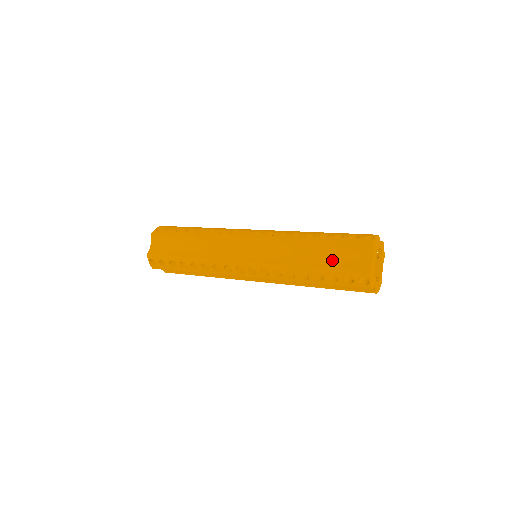
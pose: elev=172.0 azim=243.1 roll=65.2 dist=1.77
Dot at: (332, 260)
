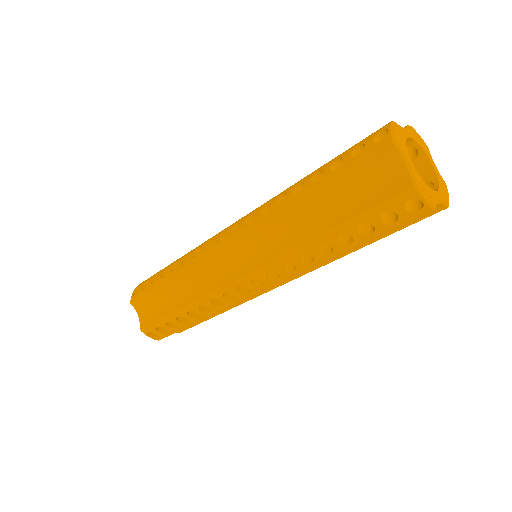
Dot at: (347, 204)
